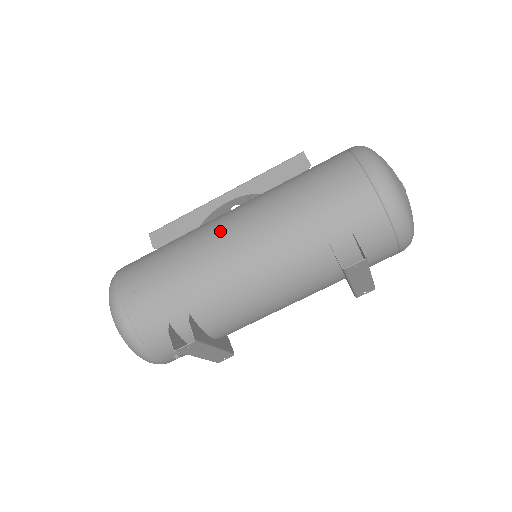
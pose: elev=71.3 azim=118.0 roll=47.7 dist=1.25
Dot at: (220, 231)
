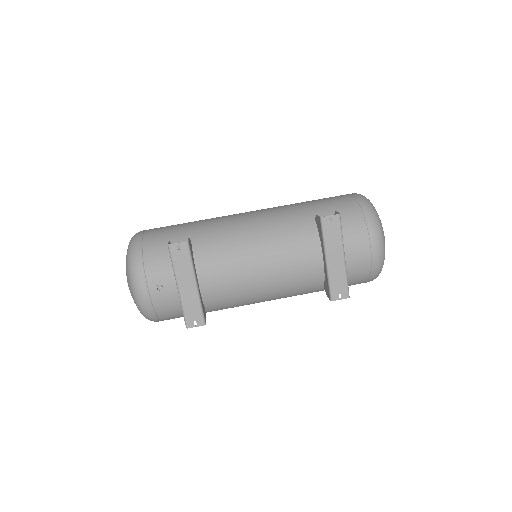
Dot at: occluded
